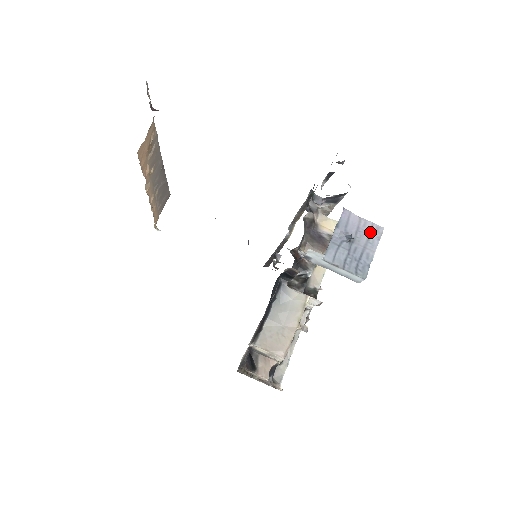
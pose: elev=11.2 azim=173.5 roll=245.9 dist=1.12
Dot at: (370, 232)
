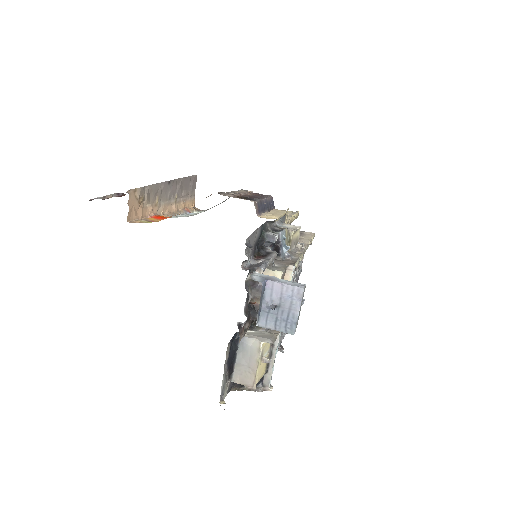
Dot at: (292, 295)
